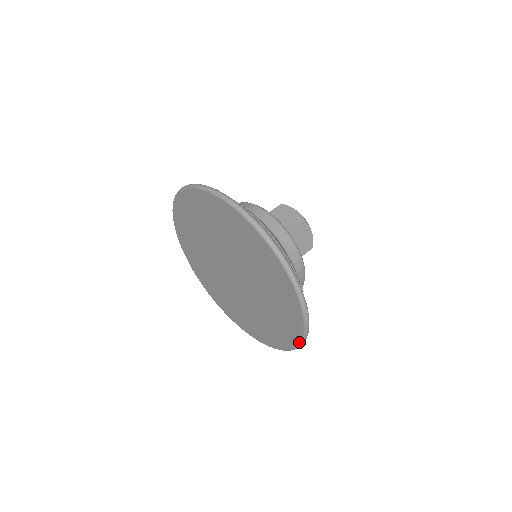
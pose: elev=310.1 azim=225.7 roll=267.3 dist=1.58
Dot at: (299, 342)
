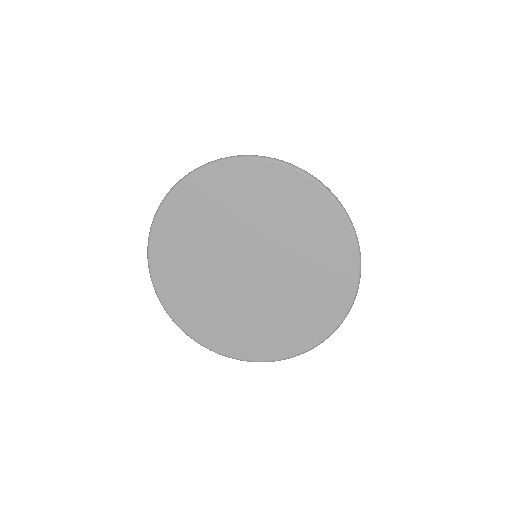
Dot at: (287, 357)
